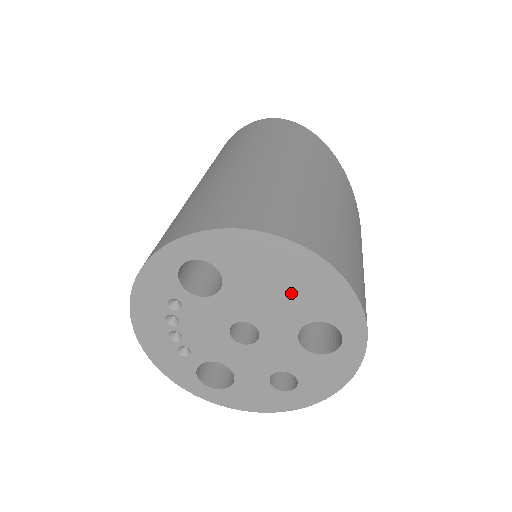
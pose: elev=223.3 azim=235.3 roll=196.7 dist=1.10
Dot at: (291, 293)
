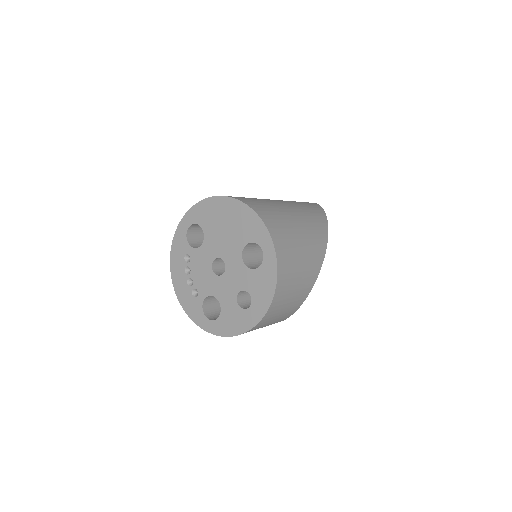
Dot at: (232, 229)
